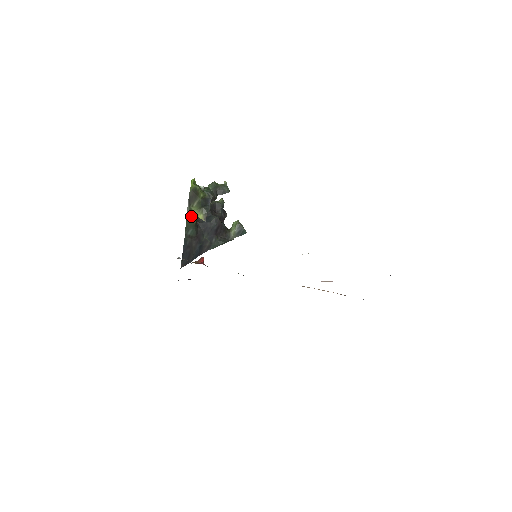
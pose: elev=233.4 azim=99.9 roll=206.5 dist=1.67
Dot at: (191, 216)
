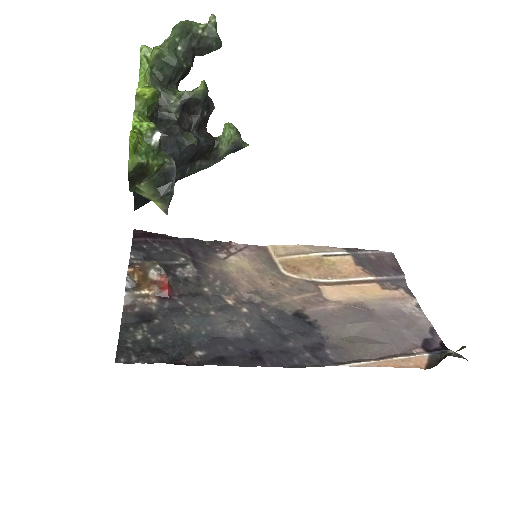
Dot at: occluded
